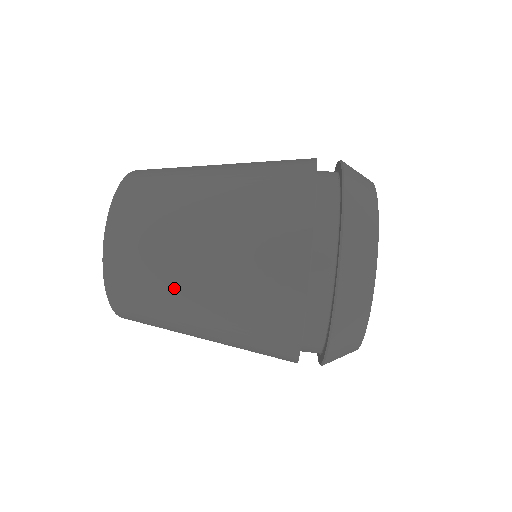
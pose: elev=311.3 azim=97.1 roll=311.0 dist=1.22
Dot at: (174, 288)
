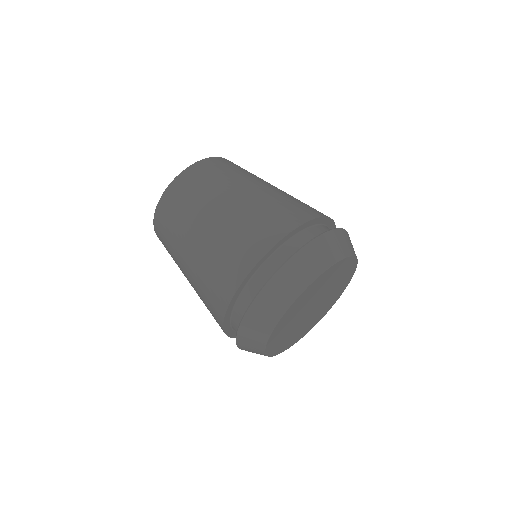
Dot at: (177, 262)
